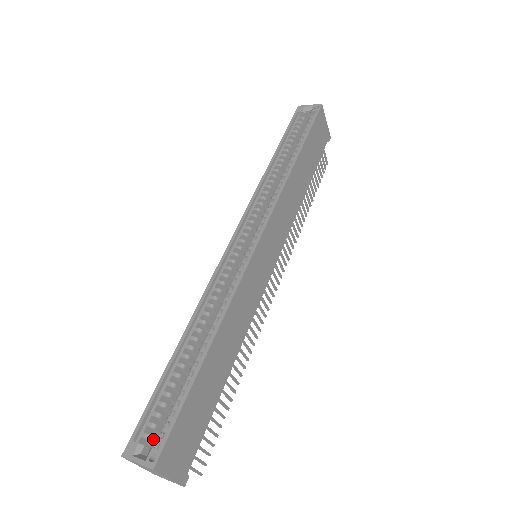
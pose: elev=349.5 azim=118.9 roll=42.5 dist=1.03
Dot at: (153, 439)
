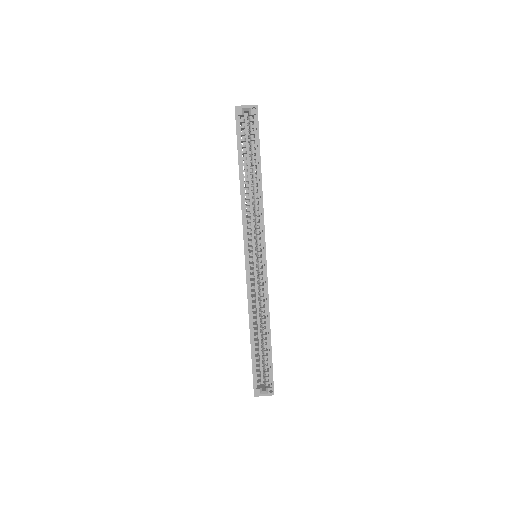
Dot at: occluded
